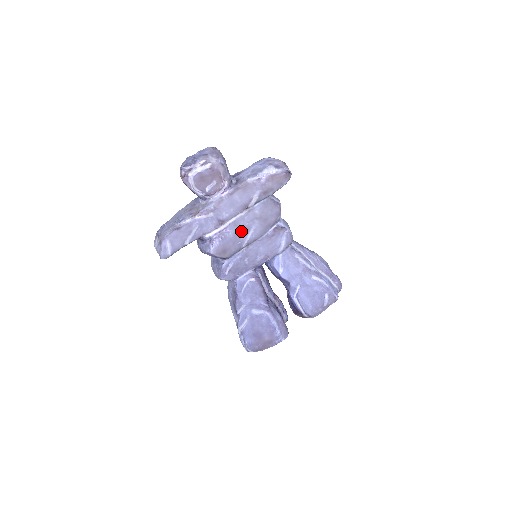
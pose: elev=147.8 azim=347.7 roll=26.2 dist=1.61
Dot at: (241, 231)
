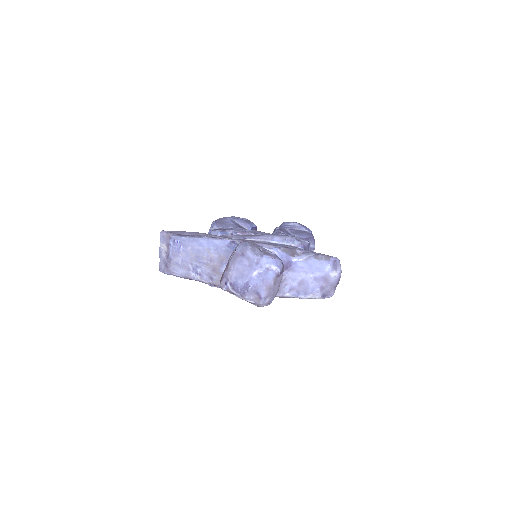
Dot at: occluded
